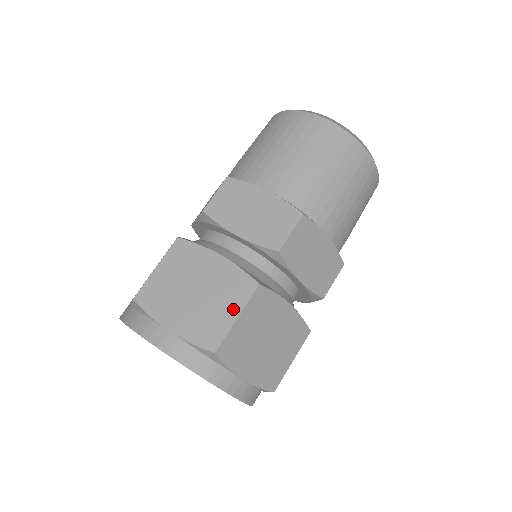
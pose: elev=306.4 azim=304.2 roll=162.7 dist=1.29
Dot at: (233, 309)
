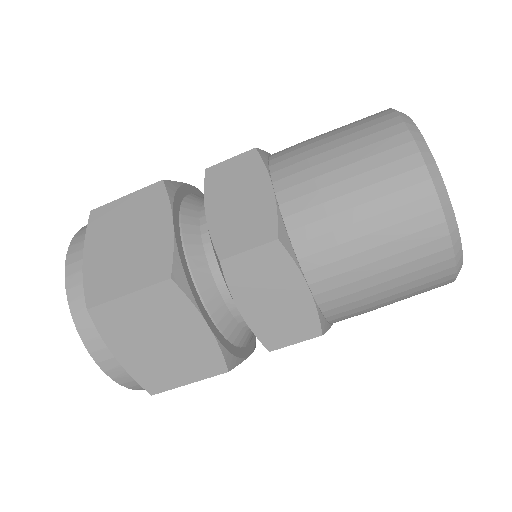
Dot at: (133, 283)
